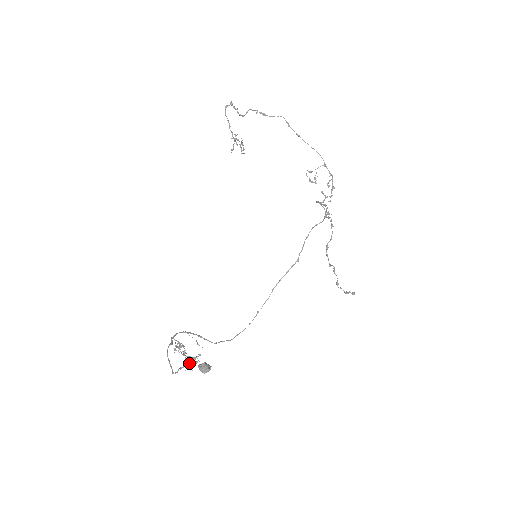
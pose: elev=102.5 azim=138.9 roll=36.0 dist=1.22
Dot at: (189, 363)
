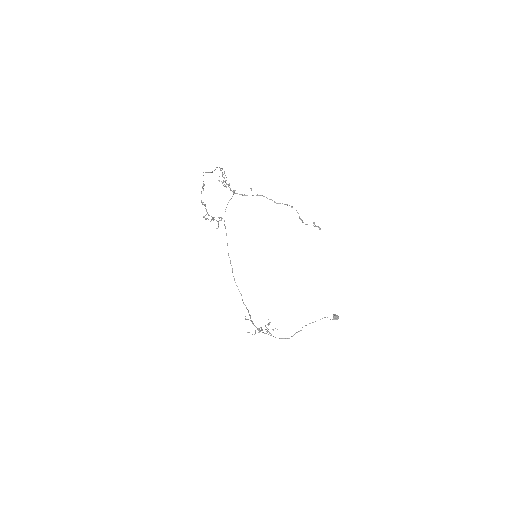
Dot at: occluded
